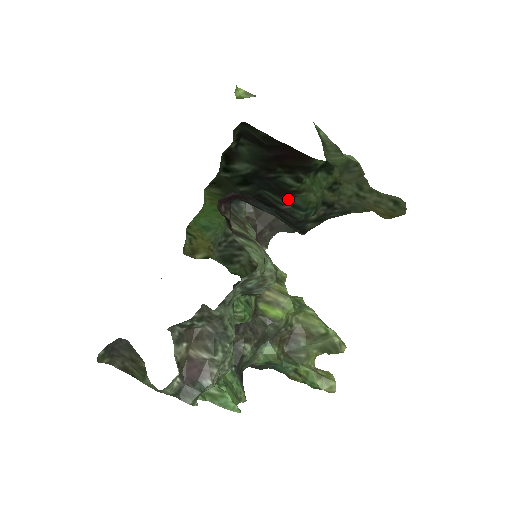
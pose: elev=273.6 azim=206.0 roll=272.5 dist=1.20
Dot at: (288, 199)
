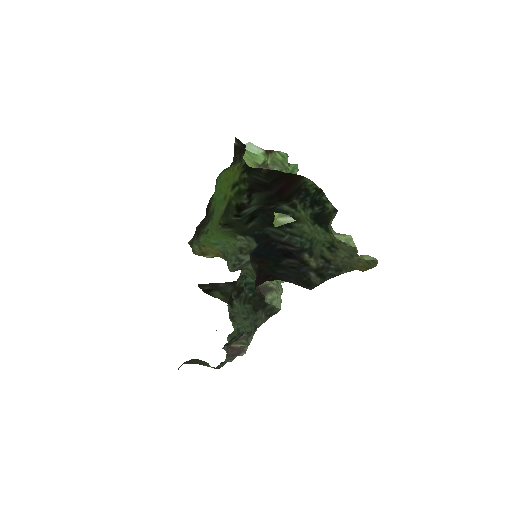
Dot at: (287, 229)
